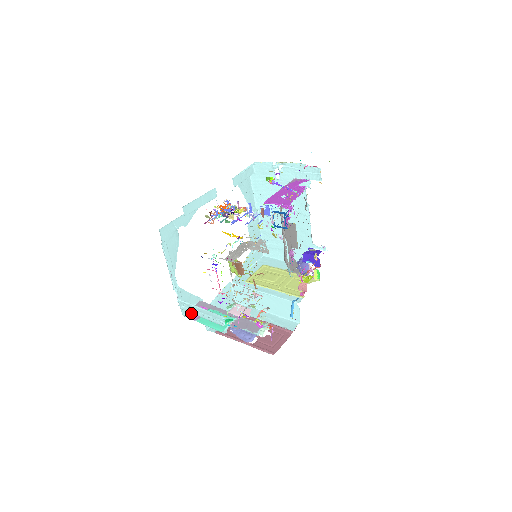
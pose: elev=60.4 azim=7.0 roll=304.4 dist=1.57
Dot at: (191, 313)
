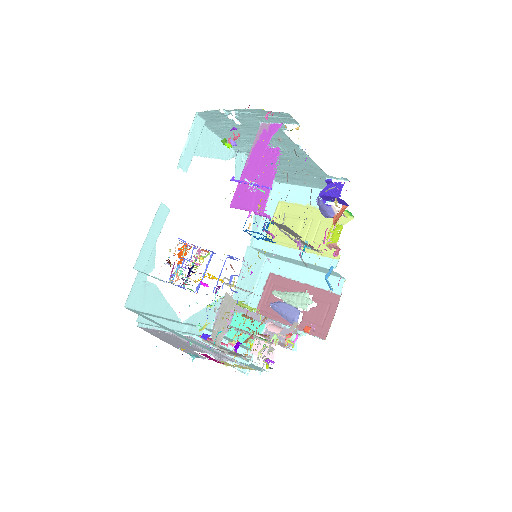
Dot at: occluded
